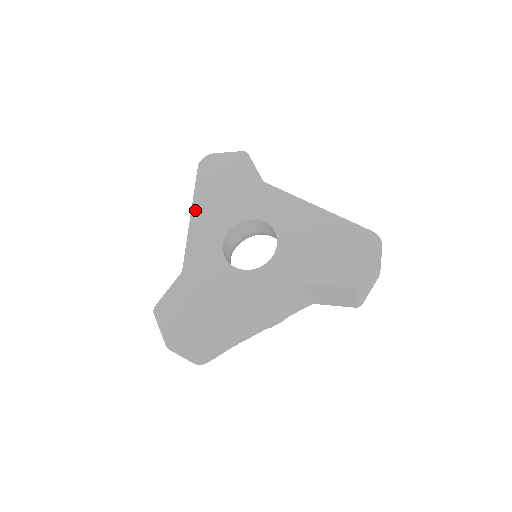
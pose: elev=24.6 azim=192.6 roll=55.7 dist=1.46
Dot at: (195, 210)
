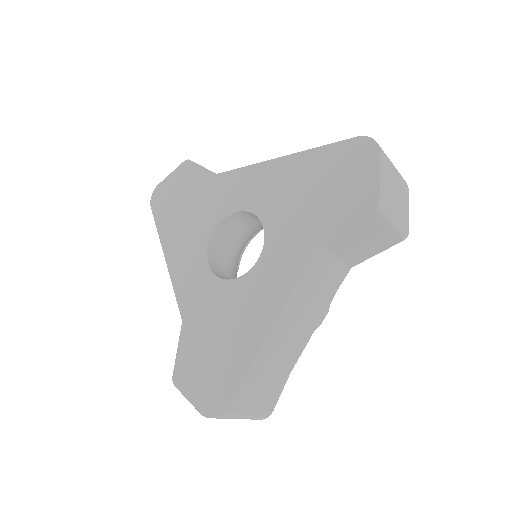
Dot at: (166, 249)
